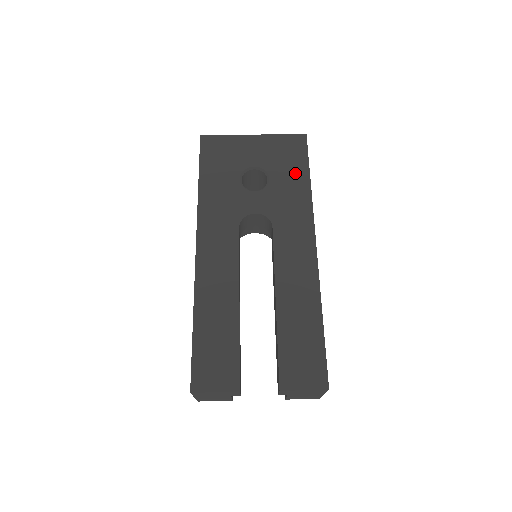
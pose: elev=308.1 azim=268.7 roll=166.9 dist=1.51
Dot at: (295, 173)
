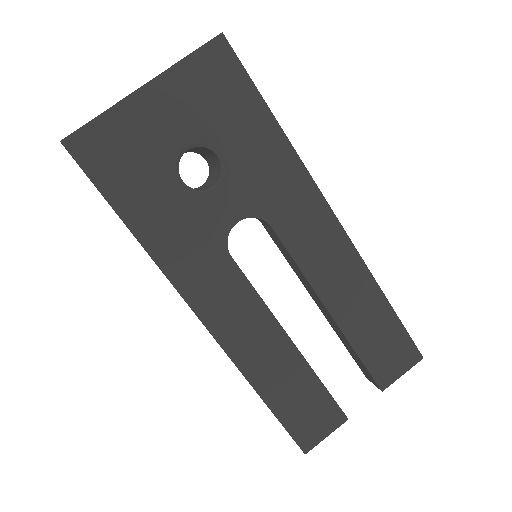
Dot at: (249, 121)
